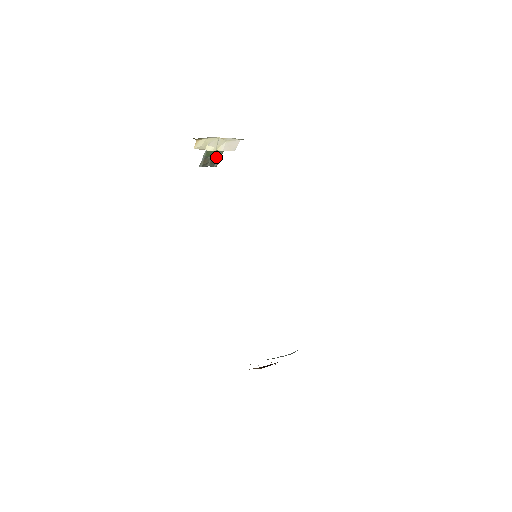
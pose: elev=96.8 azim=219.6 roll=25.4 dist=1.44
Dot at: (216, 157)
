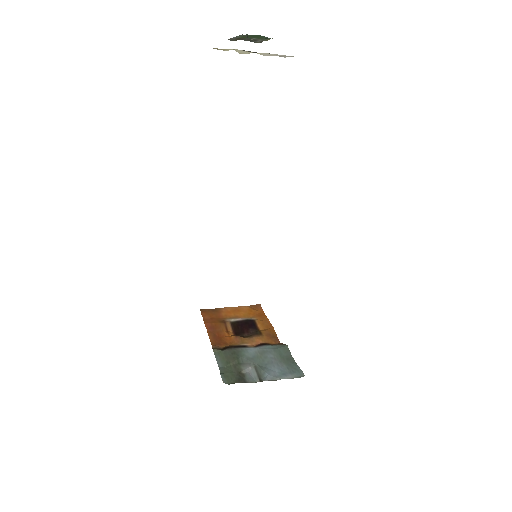
Dot at: (258, 38)
